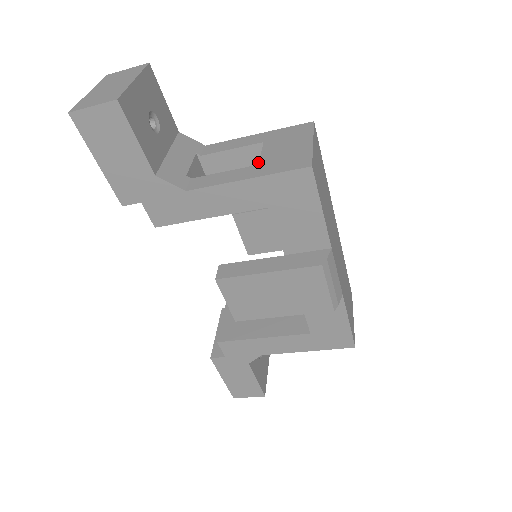
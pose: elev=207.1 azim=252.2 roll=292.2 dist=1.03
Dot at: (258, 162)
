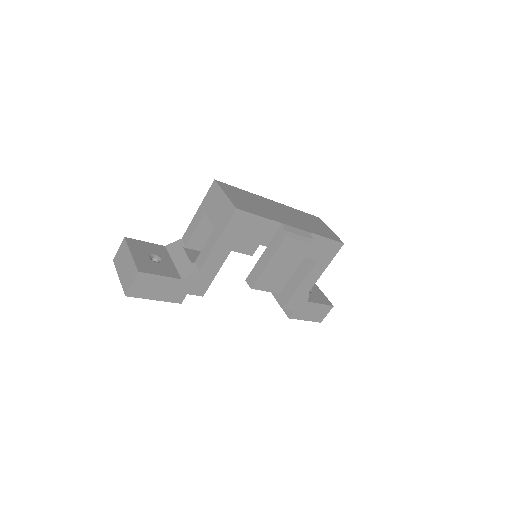
Dot at: occluded
